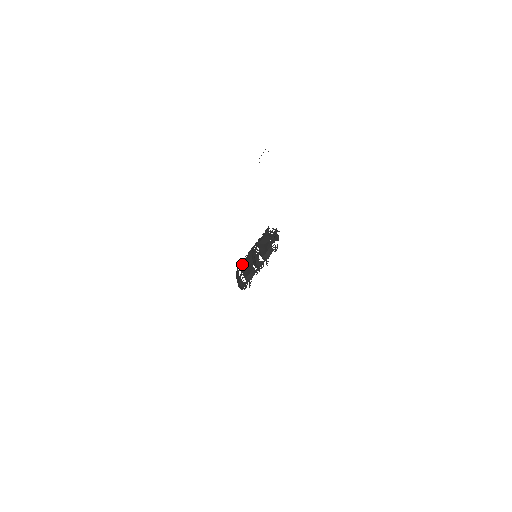
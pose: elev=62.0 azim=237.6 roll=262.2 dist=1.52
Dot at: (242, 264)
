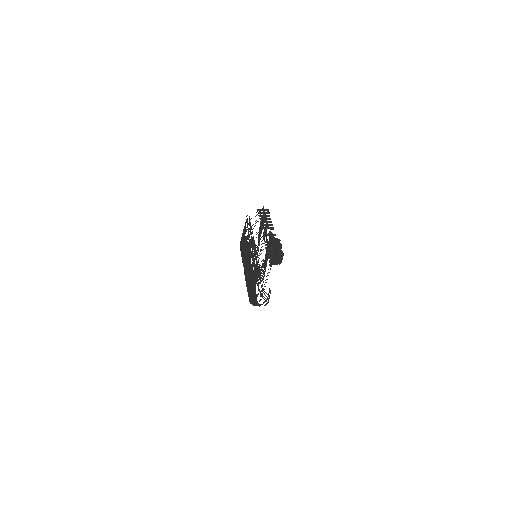
Dot at: (241, 254)
